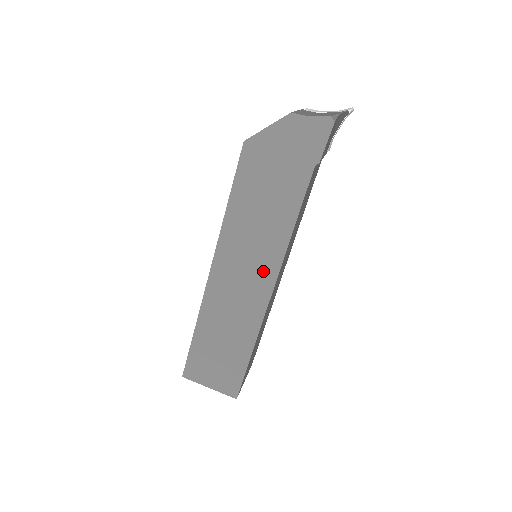
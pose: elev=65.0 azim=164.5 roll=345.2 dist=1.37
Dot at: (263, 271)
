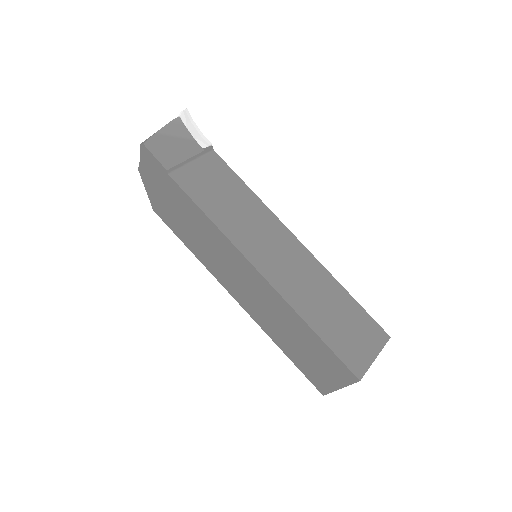
Dot at: (239, 264)
